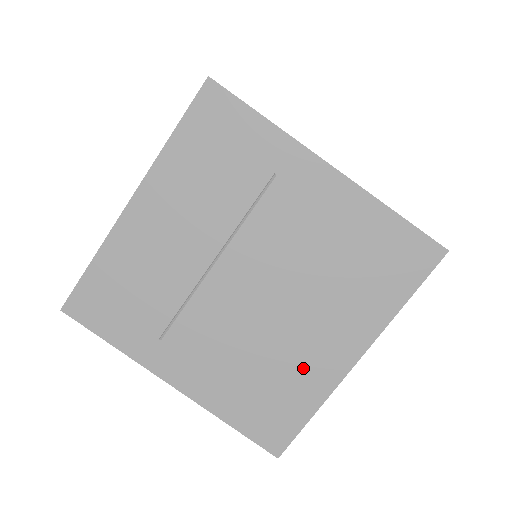
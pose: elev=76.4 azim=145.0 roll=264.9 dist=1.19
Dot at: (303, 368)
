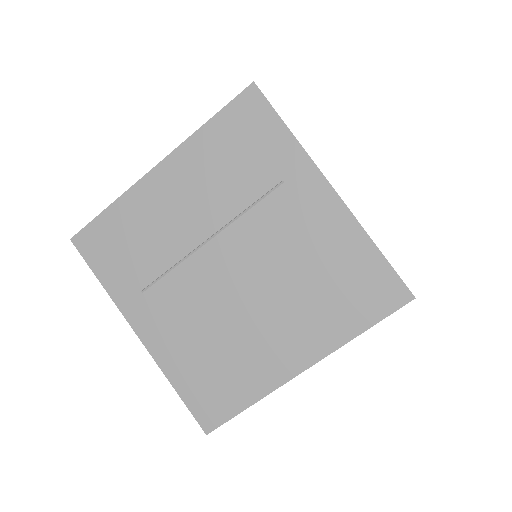
Dot at: (254, 360)
